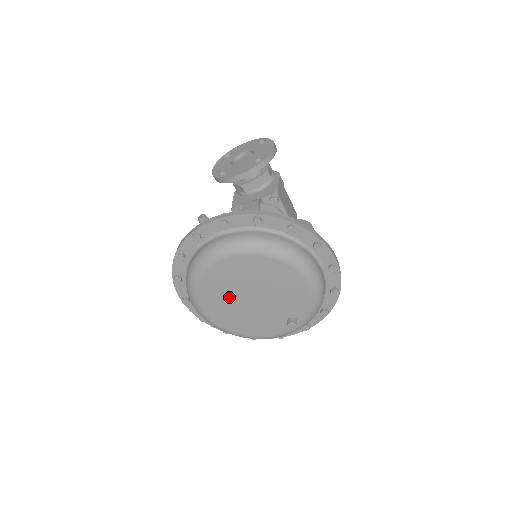
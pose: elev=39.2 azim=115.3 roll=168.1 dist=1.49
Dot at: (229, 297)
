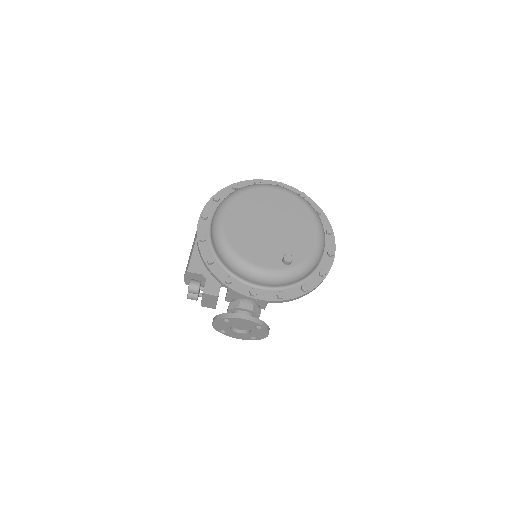
Dot at: (255, 215)
